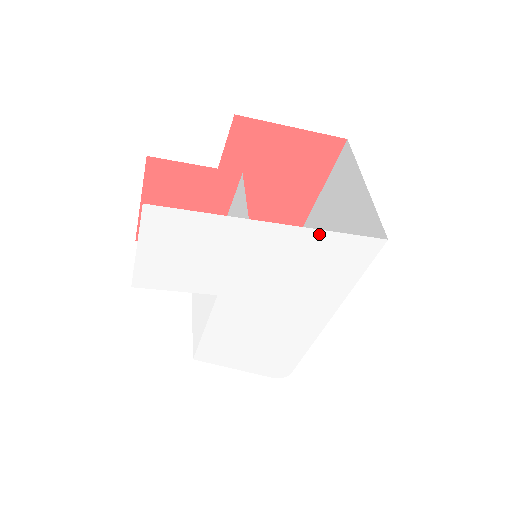
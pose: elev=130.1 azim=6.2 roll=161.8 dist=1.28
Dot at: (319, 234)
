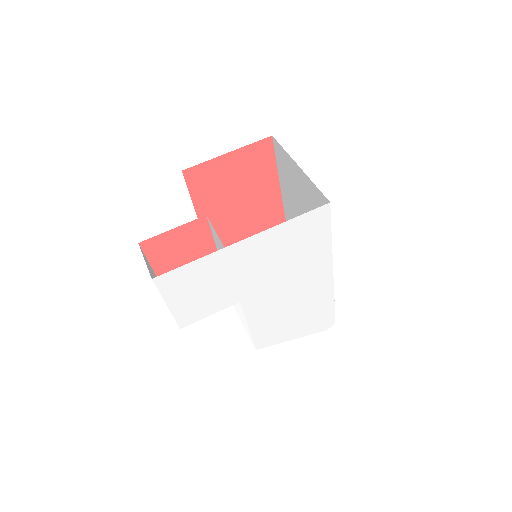
Dot at: (279, 228)
